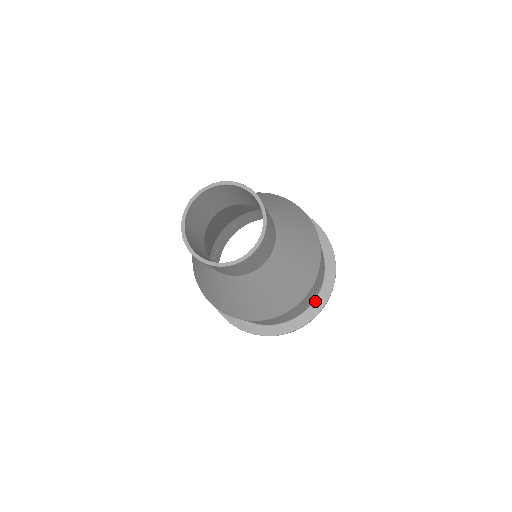
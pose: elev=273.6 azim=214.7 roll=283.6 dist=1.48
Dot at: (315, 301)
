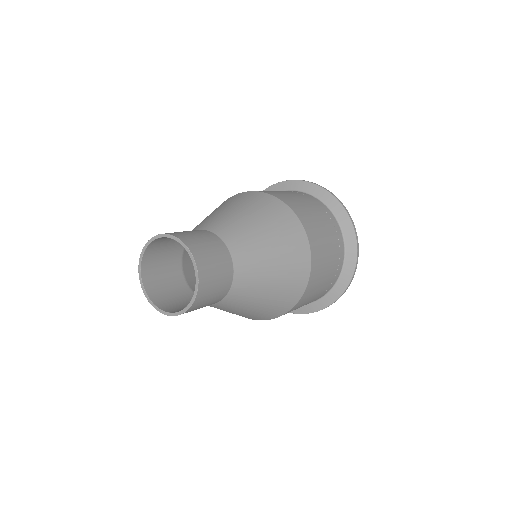
Dot at: (342, 231)
